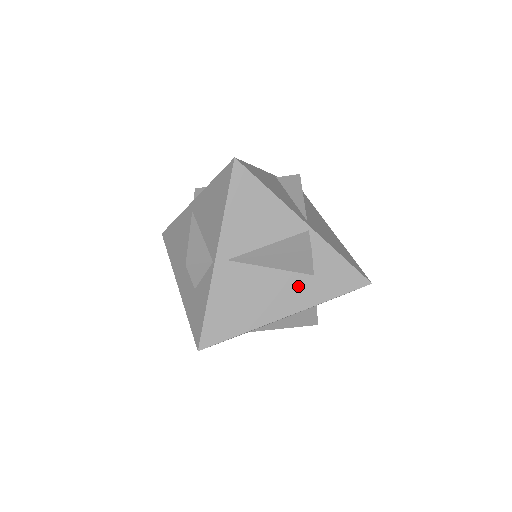
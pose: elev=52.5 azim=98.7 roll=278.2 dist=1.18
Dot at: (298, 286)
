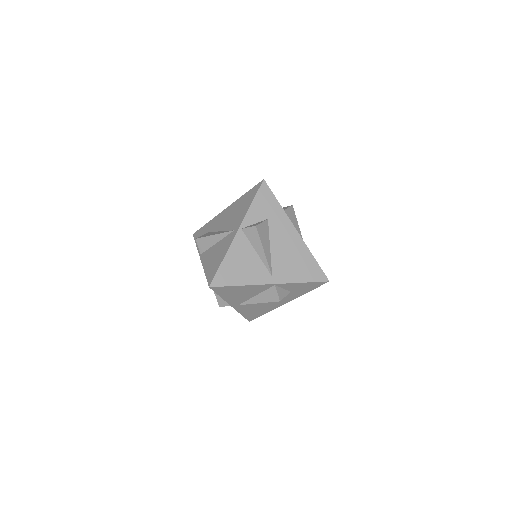
Dot at: occluded
